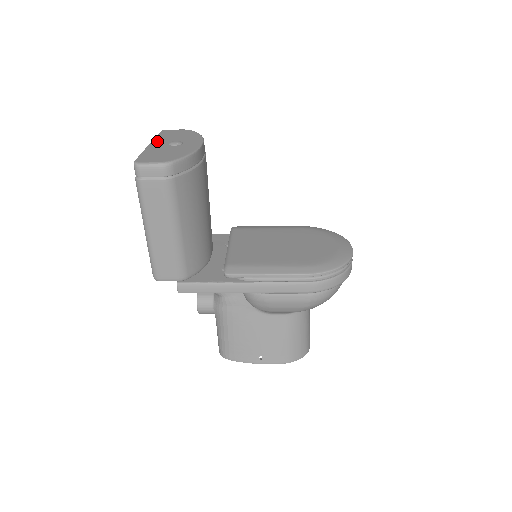
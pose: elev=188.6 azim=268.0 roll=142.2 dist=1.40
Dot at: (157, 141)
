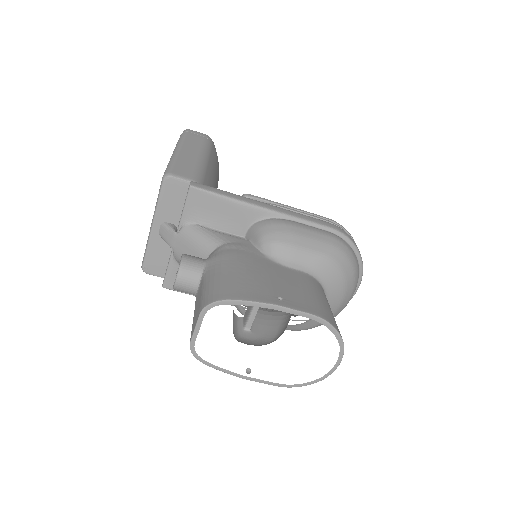
Dot at: occluded
